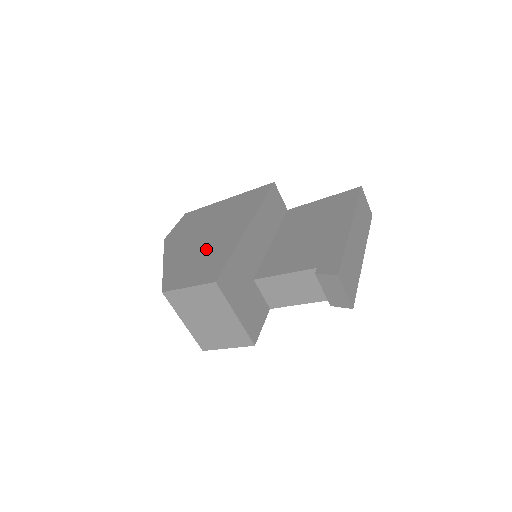
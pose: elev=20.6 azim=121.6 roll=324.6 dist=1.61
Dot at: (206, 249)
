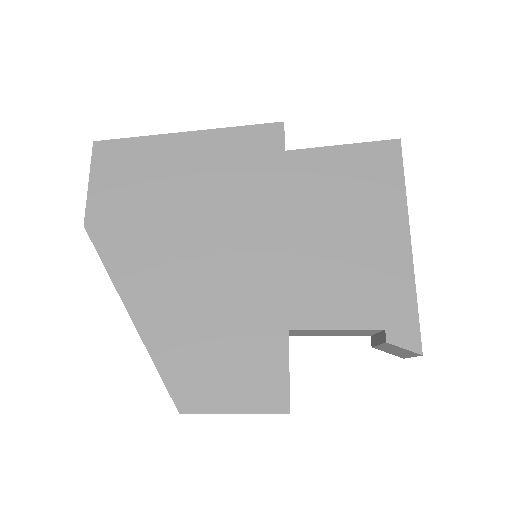
Dot at: (221, 304)
